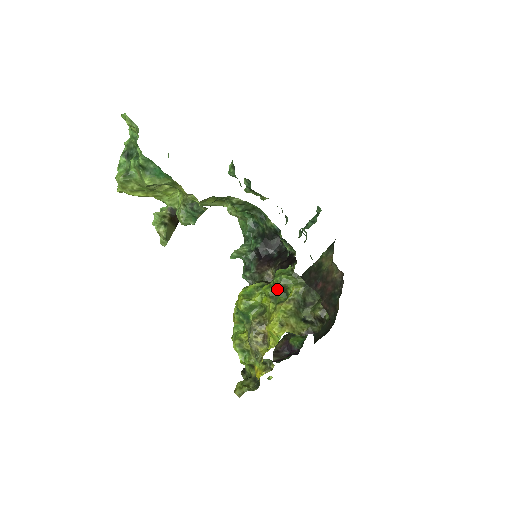
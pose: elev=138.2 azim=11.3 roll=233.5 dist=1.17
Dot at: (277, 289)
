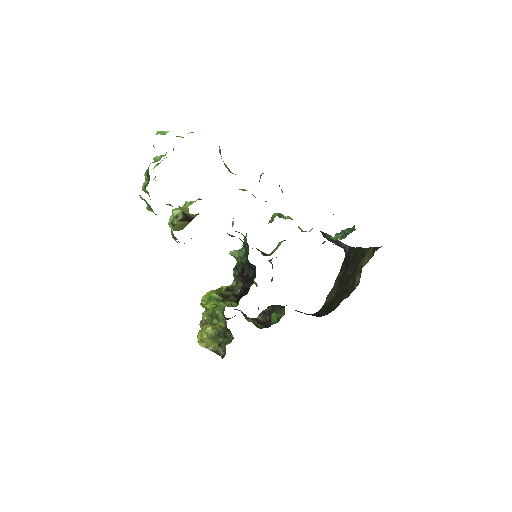
Dot at: (214, 314)
